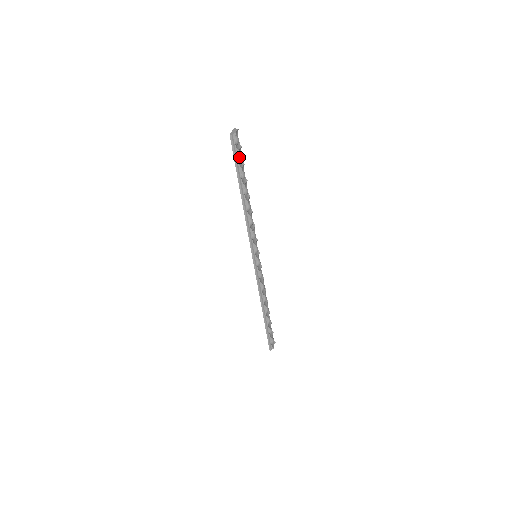
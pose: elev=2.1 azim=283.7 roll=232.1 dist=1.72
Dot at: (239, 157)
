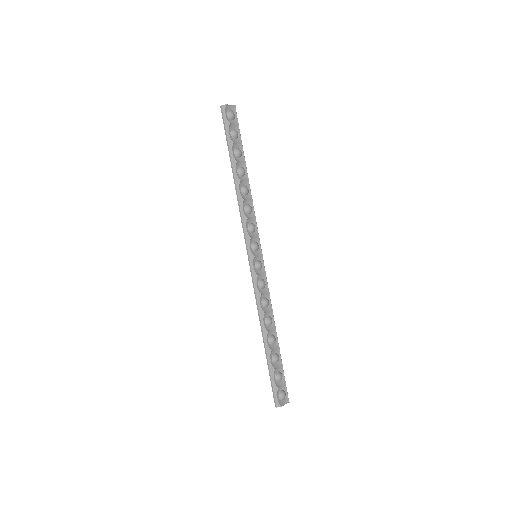
Dot at: (232, 131)
